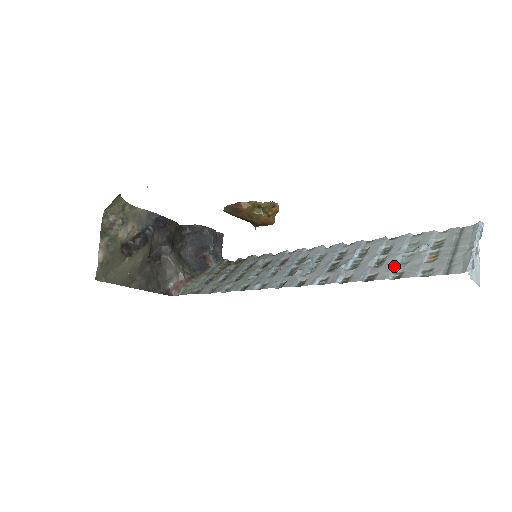
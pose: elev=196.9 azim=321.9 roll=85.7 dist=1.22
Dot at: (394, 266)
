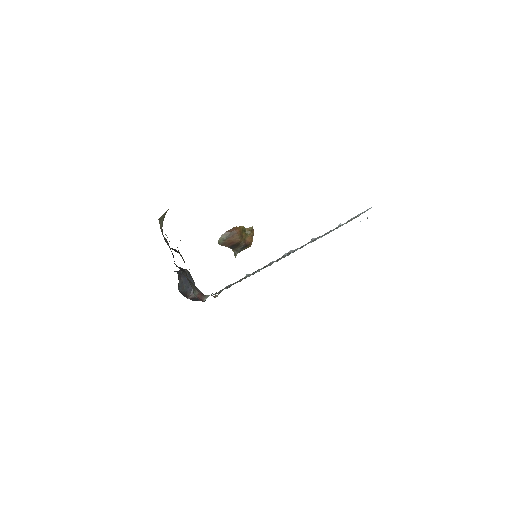
Dot at: occluded
